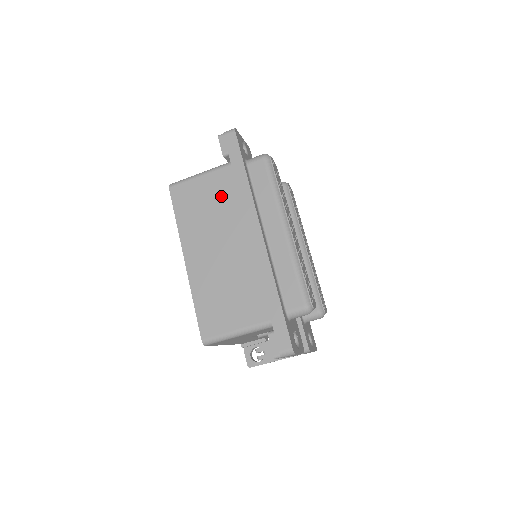
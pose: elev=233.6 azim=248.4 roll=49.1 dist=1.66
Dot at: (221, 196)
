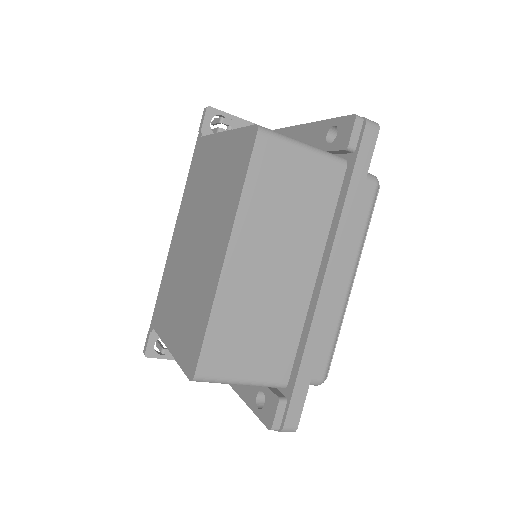
Dot at: (314, 198)
